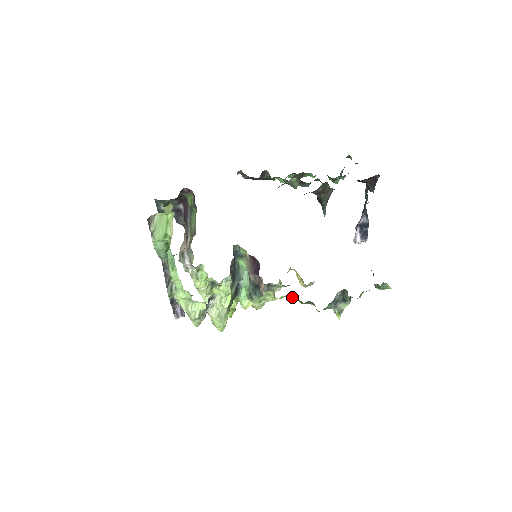
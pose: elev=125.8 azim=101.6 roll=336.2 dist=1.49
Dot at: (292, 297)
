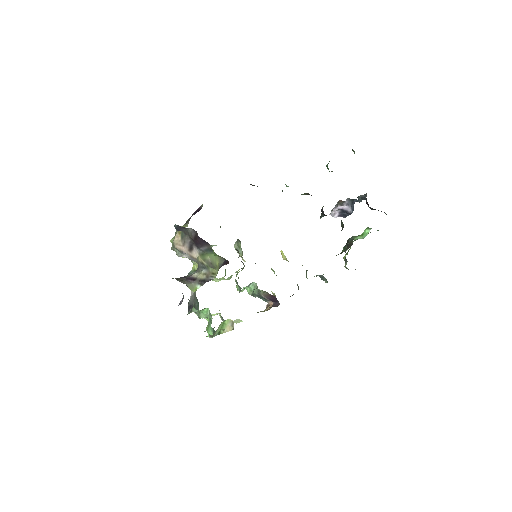
Dot at: occluded
